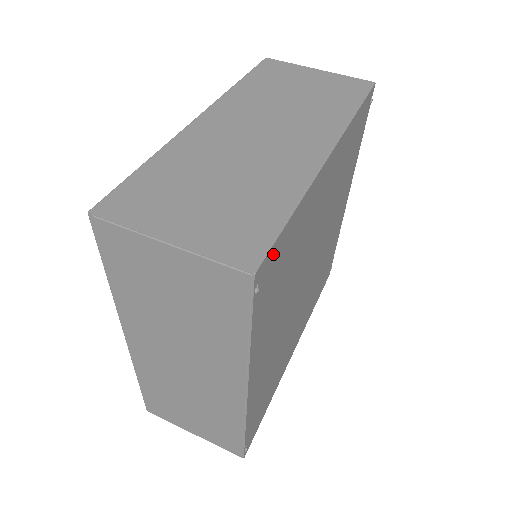
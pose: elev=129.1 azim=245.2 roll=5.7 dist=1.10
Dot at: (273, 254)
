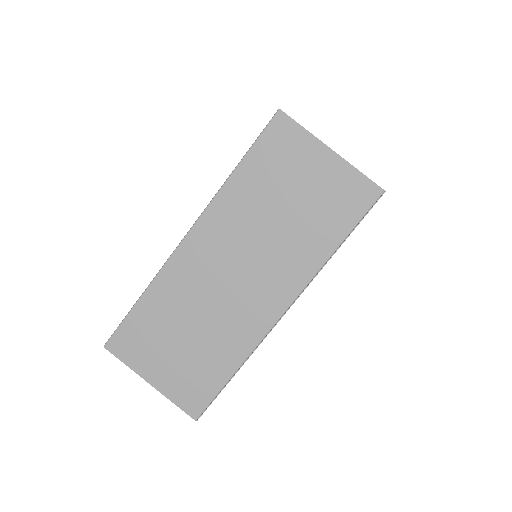
Dot at: occluded
